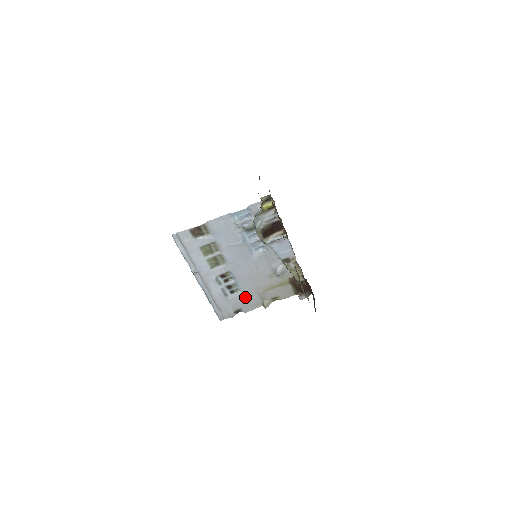
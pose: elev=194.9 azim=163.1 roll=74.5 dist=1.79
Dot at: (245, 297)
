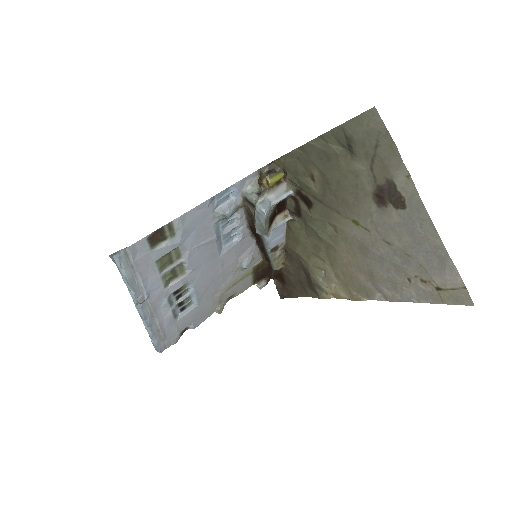
Dot at: (198, 309)
